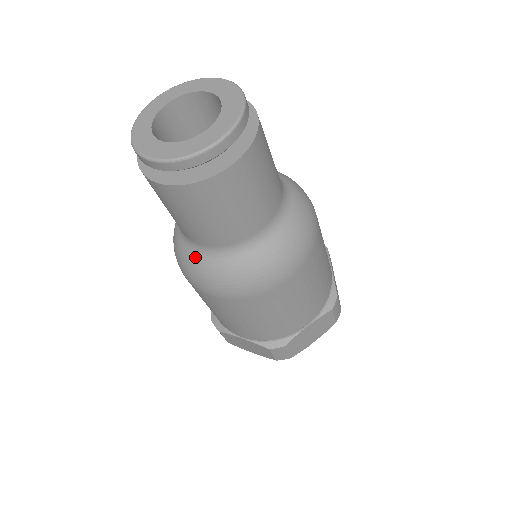
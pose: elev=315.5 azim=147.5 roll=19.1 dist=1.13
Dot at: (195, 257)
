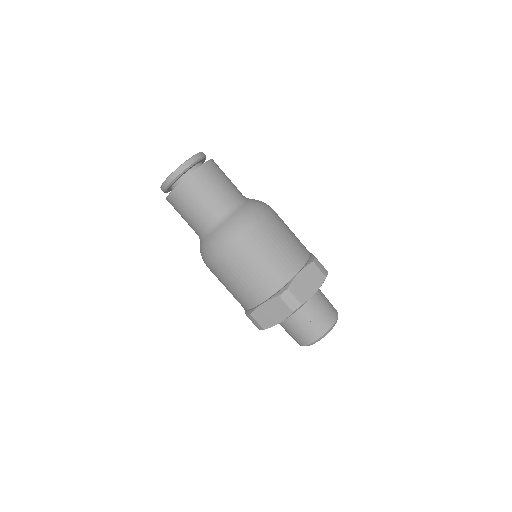
Dot at: occluded
